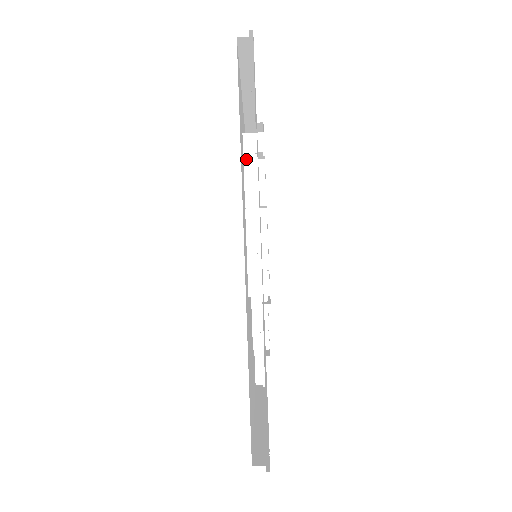
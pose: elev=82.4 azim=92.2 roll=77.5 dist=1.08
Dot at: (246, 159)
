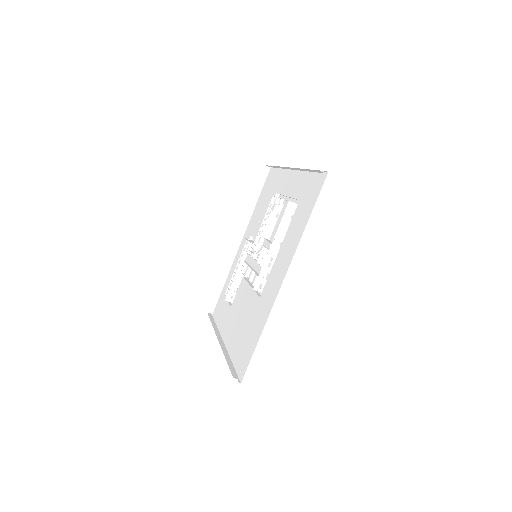
Dot at: (284, 216)
